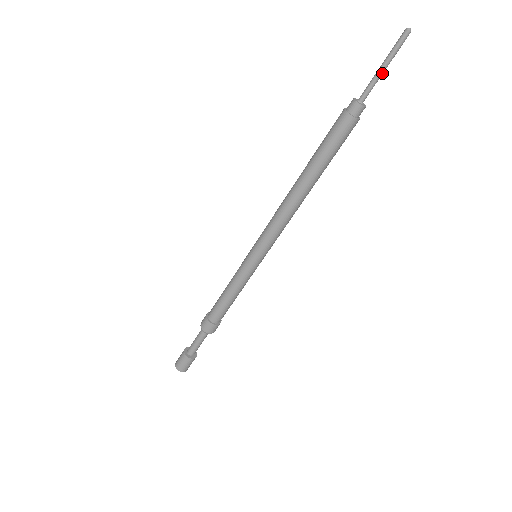
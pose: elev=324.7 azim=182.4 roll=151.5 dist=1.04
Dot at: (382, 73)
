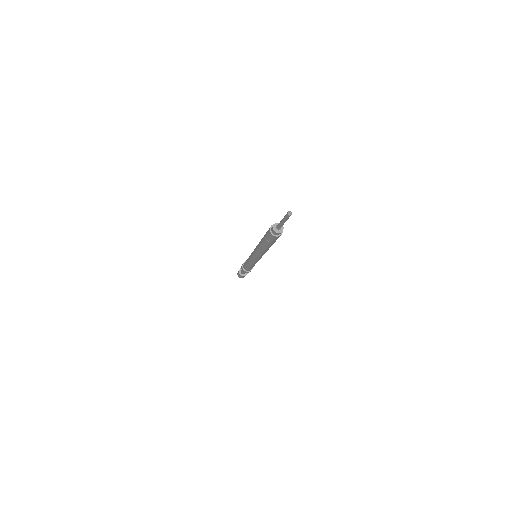
Dot at: occluded
